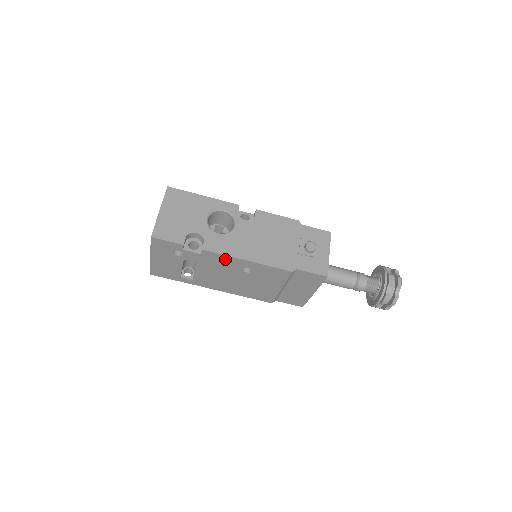
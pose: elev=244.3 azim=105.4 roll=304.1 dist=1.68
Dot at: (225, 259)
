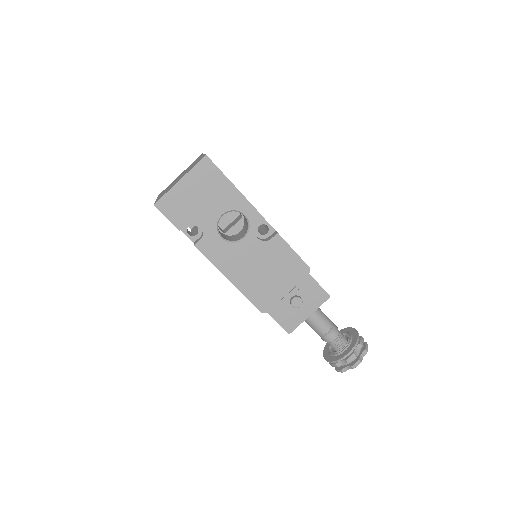
Dot at: occluded
